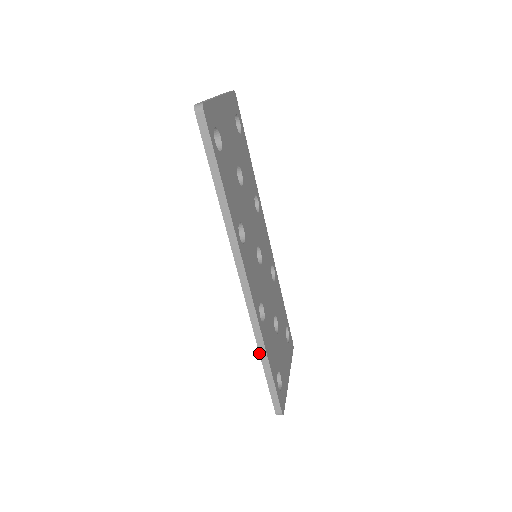
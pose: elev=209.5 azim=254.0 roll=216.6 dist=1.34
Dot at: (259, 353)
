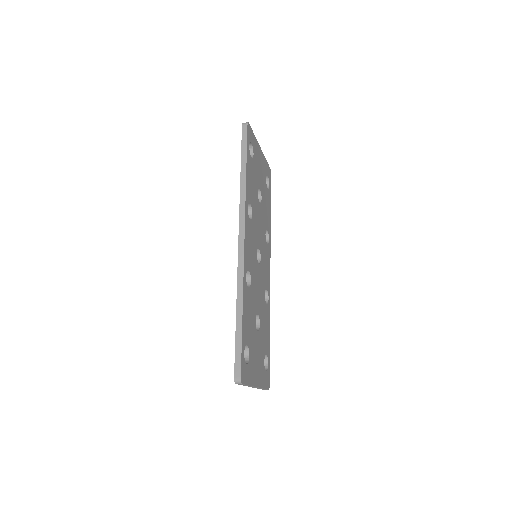
Dot at: (236, 304)
